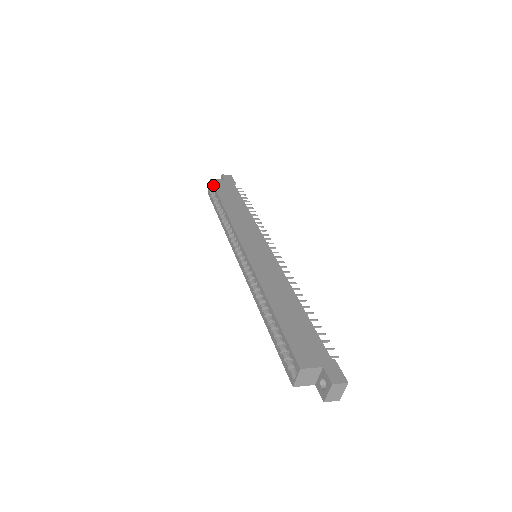
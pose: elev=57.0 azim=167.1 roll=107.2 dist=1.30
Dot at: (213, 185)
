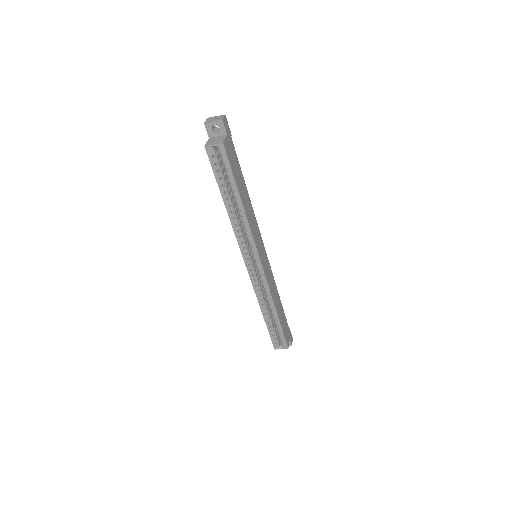
Dot at: (229, 160)
